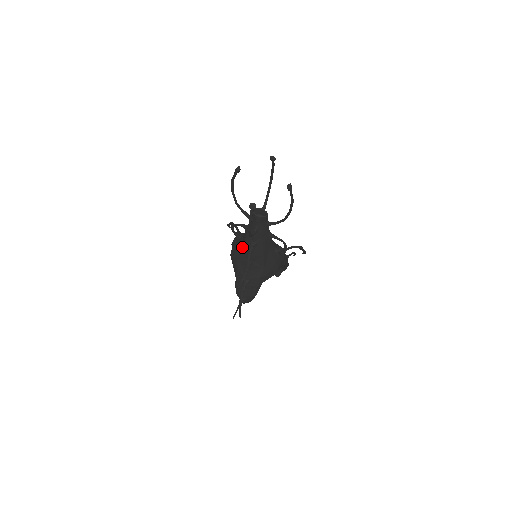
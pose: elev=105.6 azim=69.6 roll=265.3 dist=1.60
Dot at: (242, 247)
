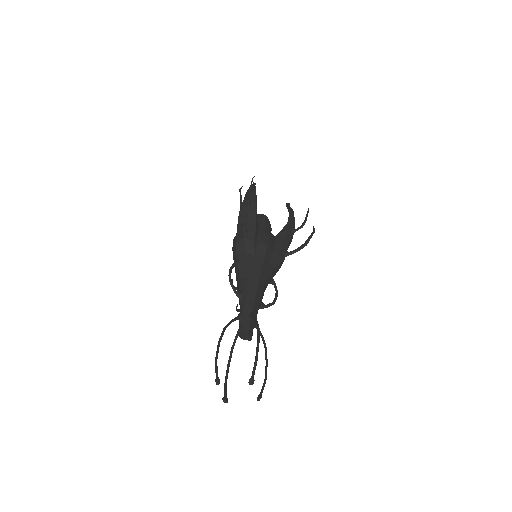
Dot at: (237, 285)
